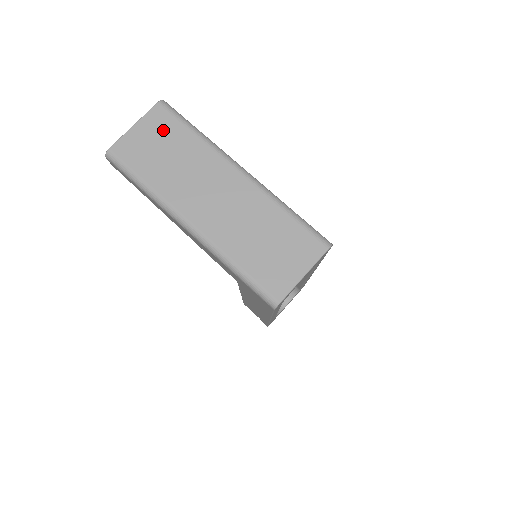
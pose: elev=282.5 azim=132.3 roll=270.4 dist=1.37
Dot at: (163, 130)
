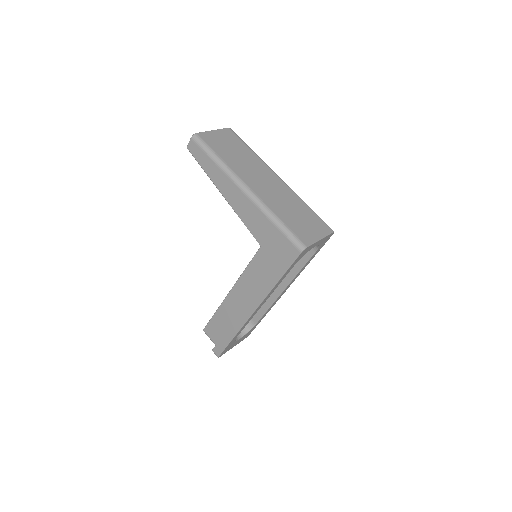
Dot at: (232, 140)
